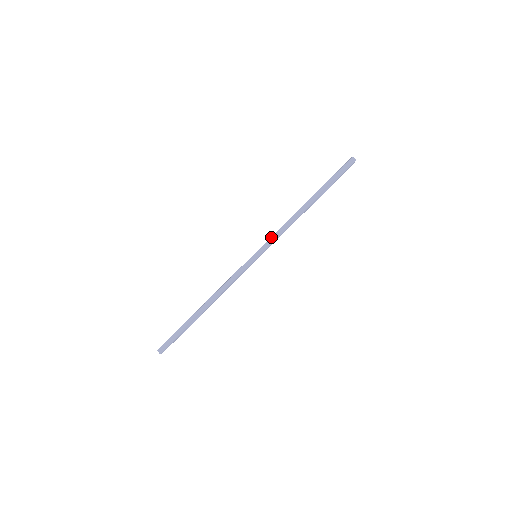
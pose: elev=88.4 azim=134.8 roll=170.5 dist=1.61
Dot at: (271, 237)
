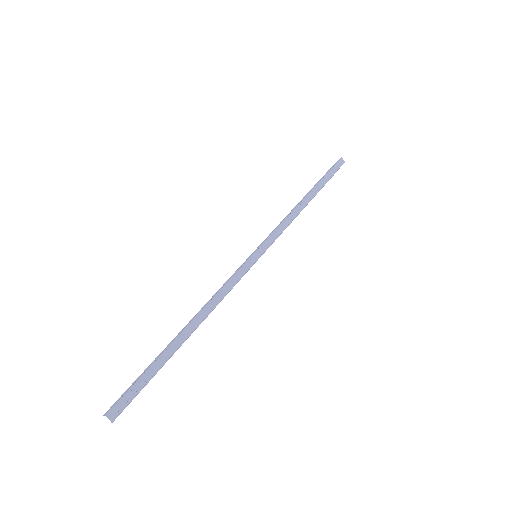
Dot at: (273, 232)
